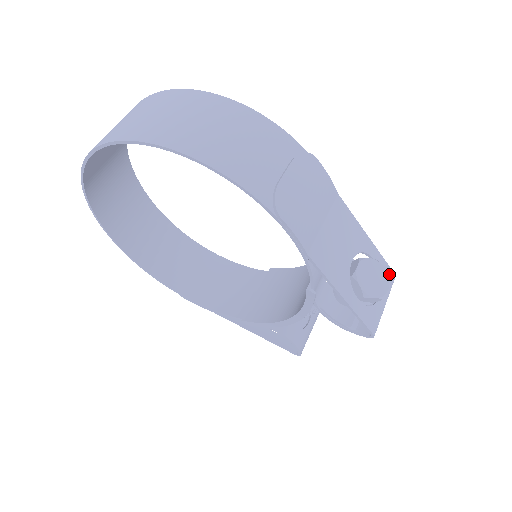
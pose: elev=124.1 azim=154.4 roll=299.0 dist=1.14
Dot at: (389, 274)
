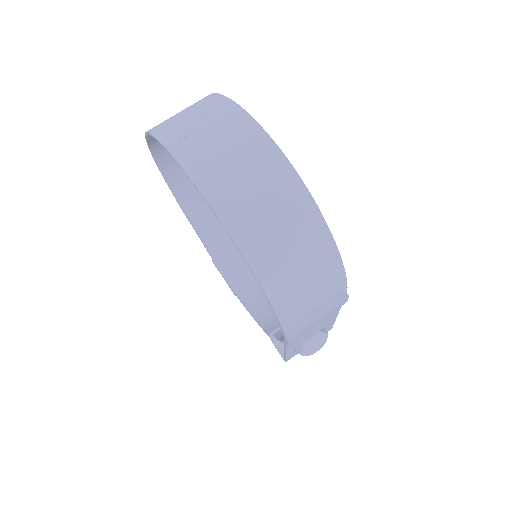
Dot at: (328, 330)
